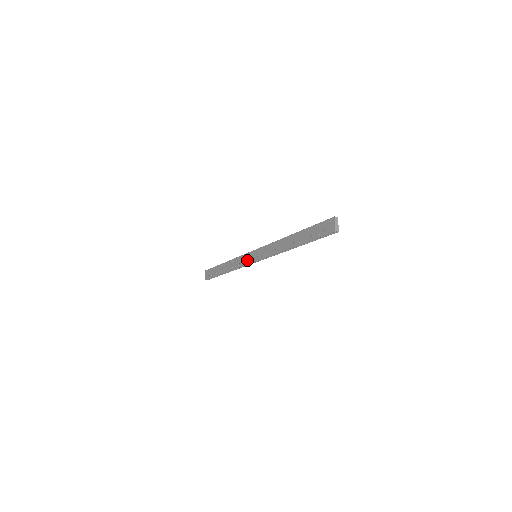
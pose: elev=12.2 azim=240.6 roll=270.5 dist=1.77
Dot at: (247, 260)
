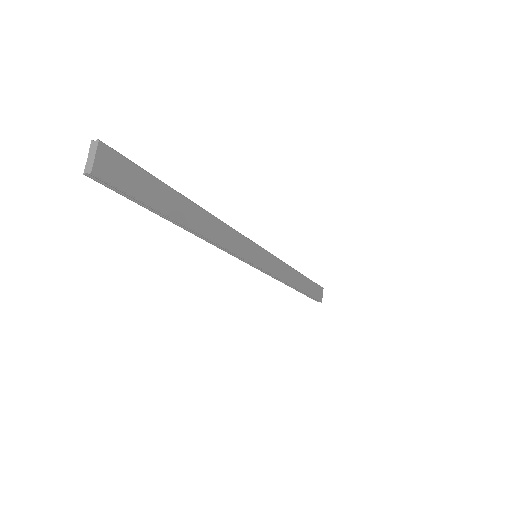
Dot at: occluded
